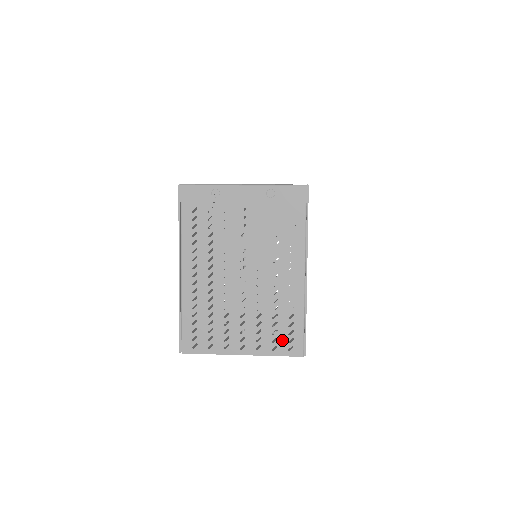
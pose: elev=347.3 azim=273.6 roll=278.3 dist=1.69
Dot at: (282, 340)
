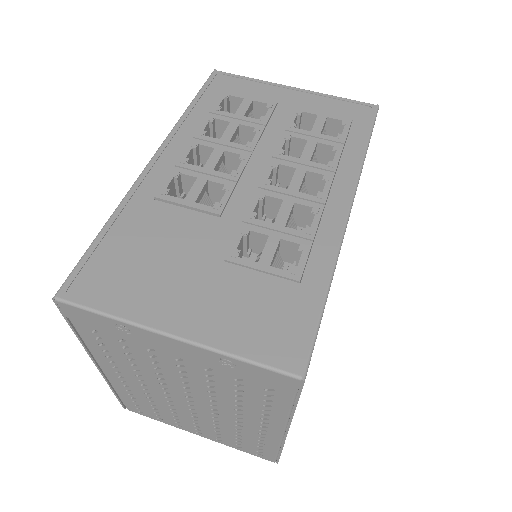
Dot at: (248, 448)
